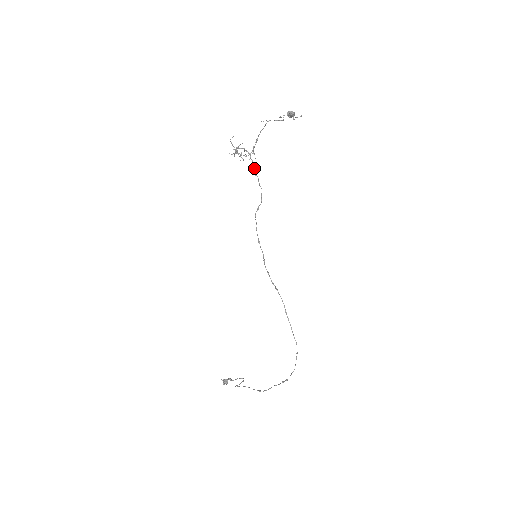
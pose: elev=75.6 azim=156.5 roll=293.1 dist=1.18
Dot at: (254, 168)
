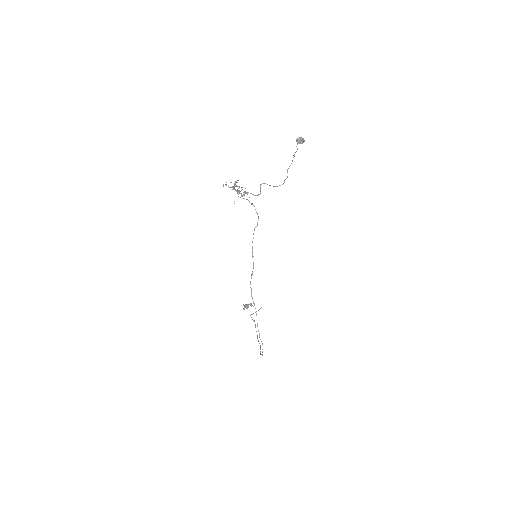
Dot at: (249, 202)
